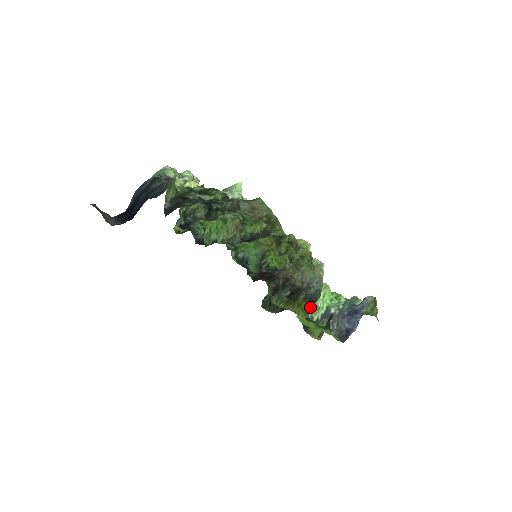
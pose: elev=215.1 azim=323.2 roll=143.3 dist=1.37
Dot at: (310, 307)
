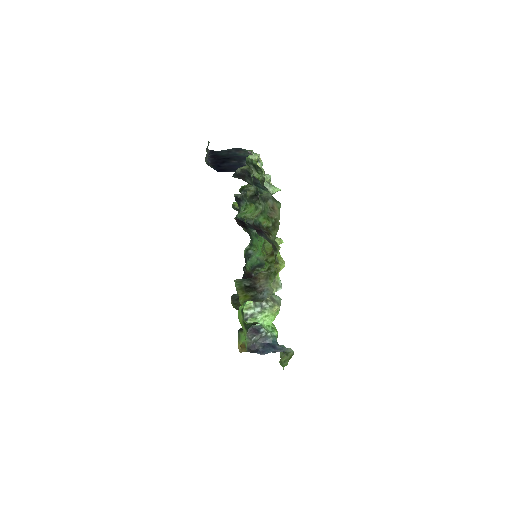
Dot at: (249, 300)
